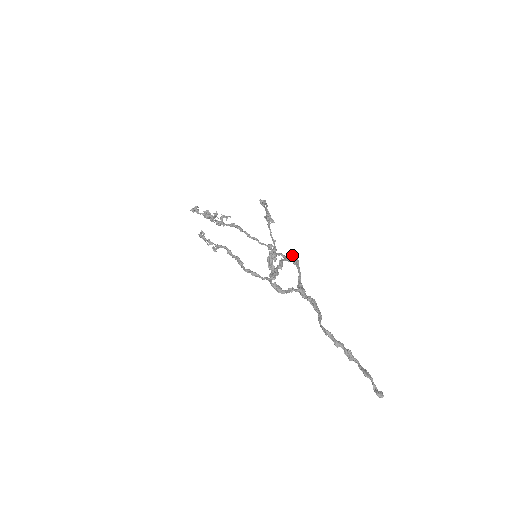
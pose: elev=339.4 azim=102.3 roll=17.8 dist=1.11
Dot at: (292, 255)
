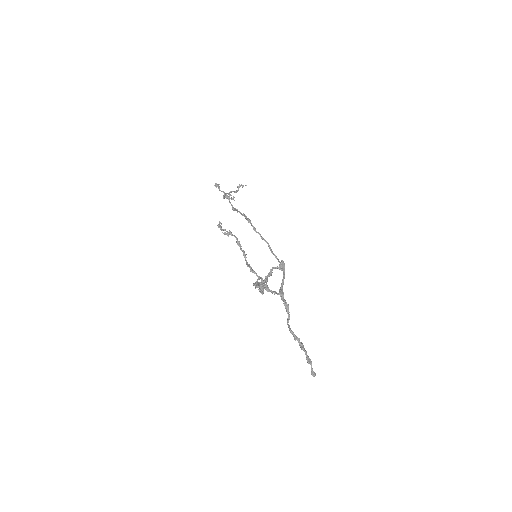
Dot at: (281, 263)
